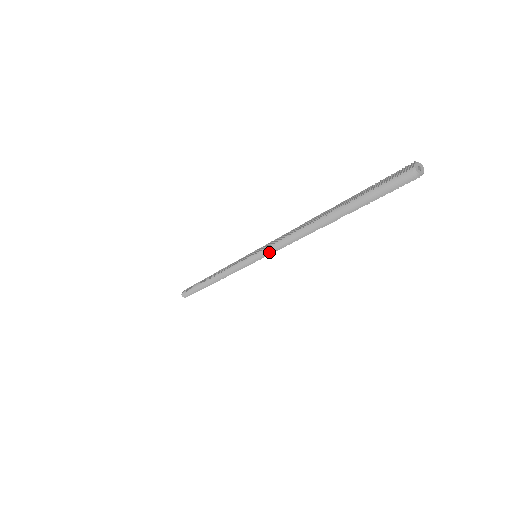
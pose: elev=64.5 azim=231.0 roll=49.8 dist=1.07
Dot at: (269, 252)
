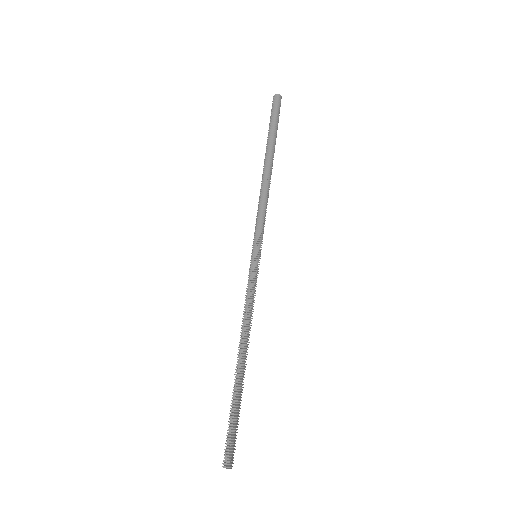
Dot at: (250, 282)
